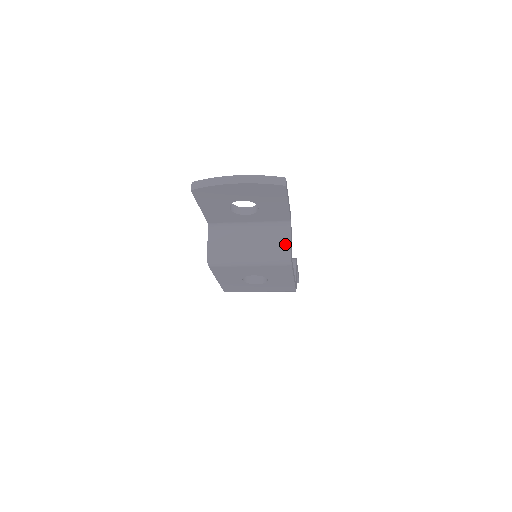
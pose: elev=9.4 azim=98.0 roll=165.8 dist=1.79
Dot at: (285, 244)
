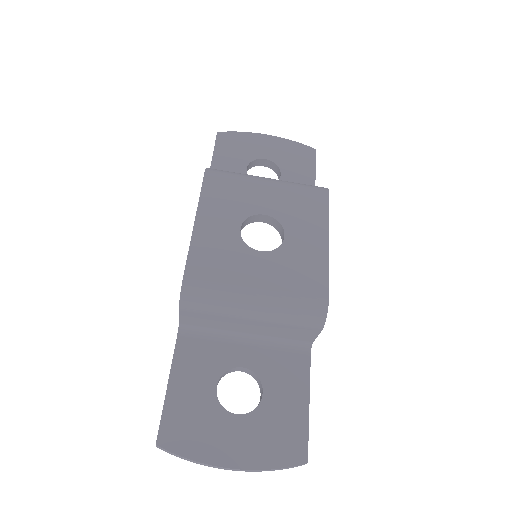
Dot at: occluded
